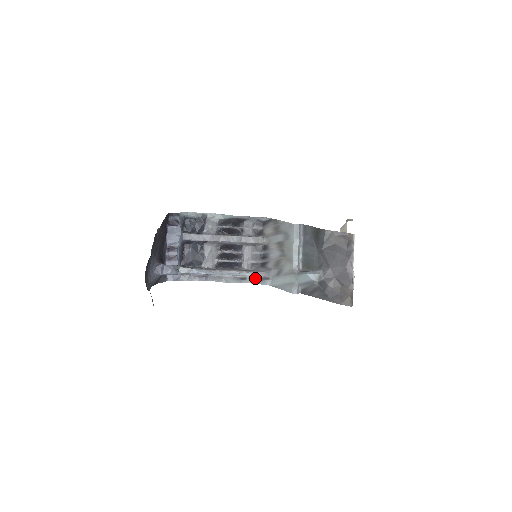
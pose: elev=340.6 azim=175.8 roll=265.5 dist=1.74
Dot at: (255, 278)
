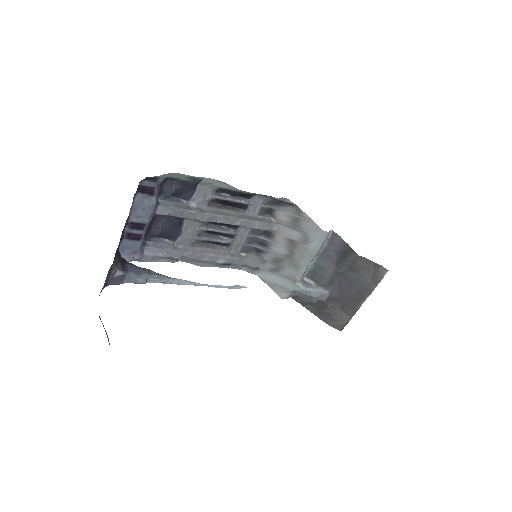
Dot at: (242, 265)
